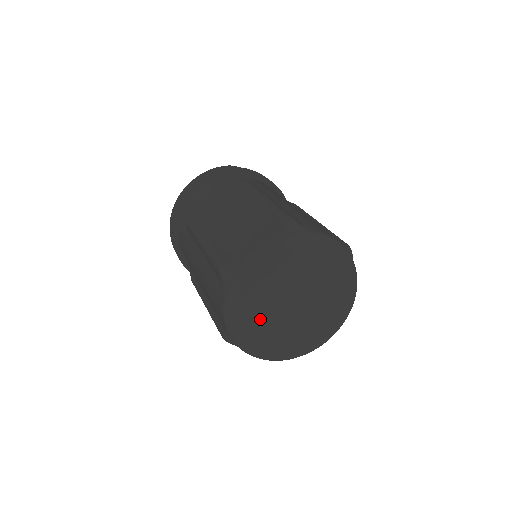
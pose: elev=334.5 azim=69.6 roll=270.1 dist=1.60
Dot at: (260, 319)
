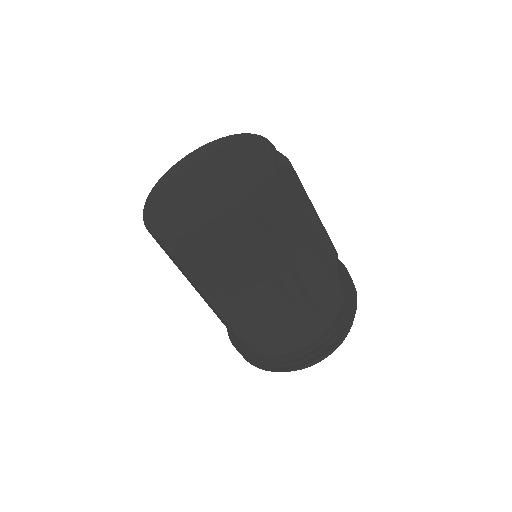
Dot at: (171, 185)
